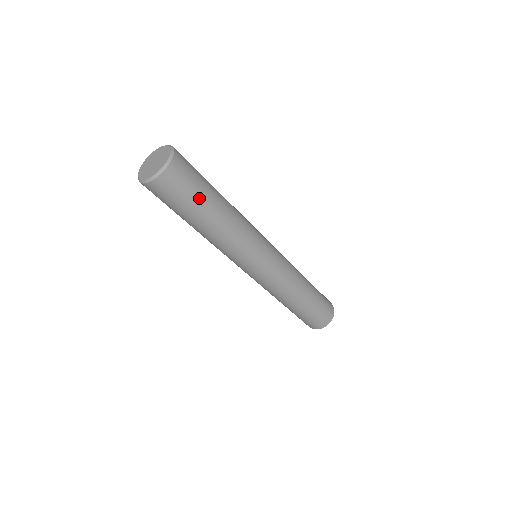
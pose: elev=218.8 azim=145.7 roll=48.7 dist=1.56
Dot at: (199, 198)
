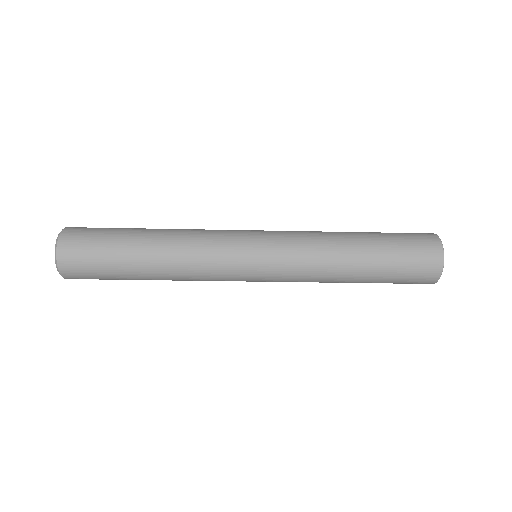
Dot at: (112, 255)
